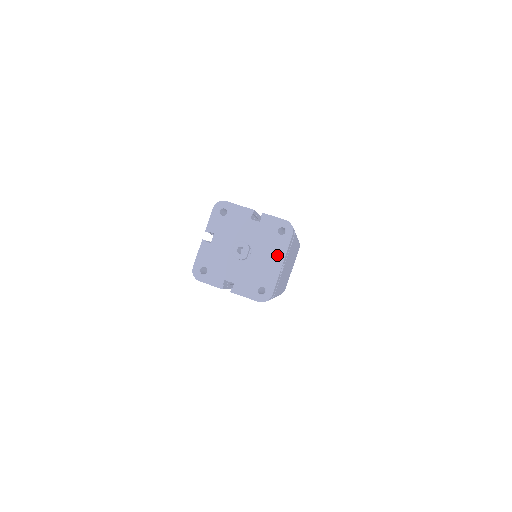
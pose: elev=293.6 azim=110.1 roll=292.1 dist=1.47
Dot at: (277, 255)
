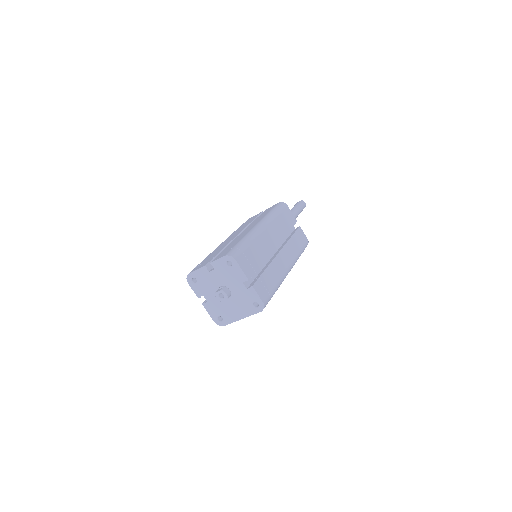
Dot at: (243, 312)
